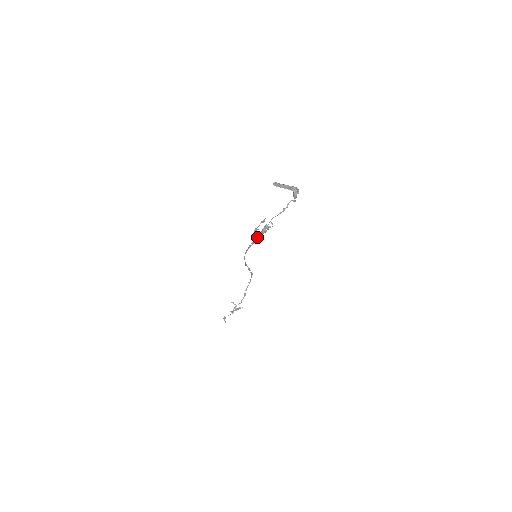
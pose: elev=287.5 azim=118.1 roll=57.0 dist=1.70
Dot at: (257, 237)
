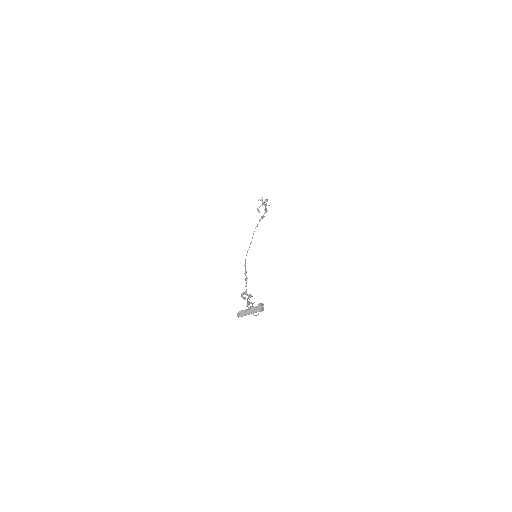
Dot at: (246, 294)
